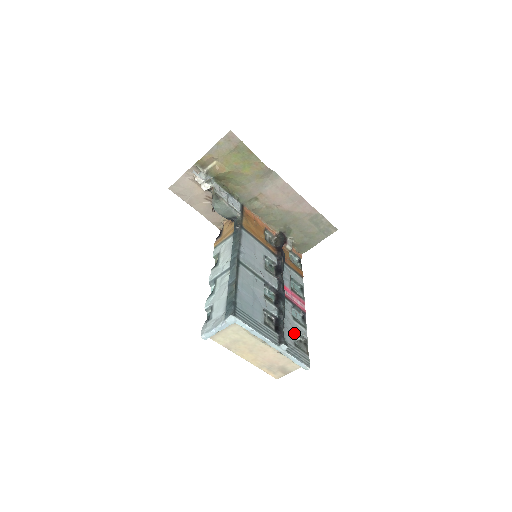
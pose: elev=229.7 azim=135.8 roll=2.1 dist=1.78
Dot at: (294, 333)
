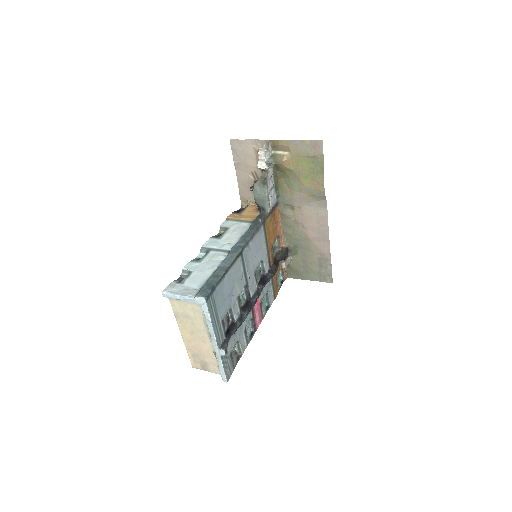
Dot at: (236, 343)
